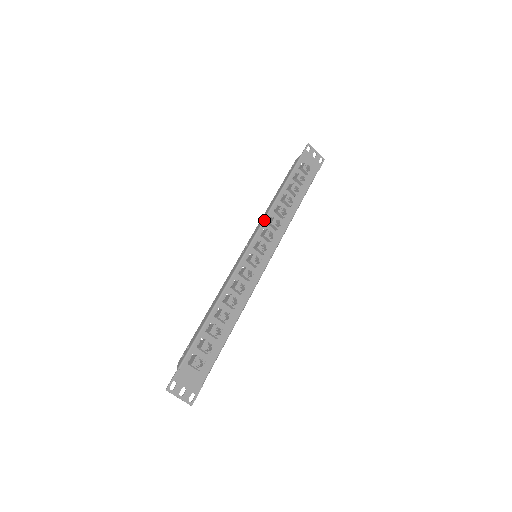
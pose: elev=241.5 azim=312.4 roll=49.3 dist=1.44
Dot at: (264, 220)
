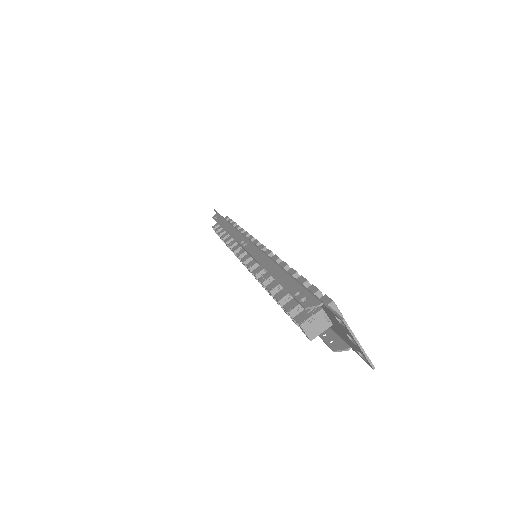
Dot at: occluded
